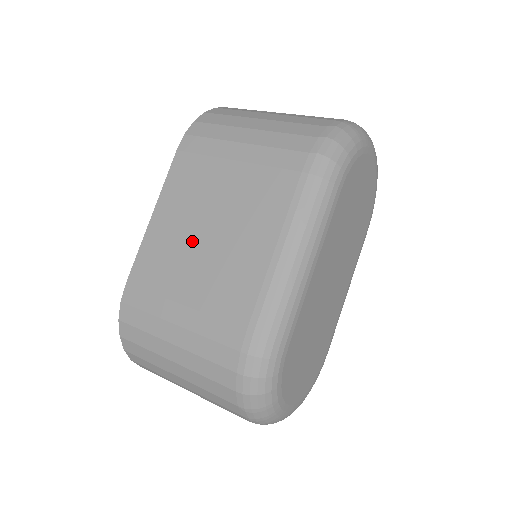
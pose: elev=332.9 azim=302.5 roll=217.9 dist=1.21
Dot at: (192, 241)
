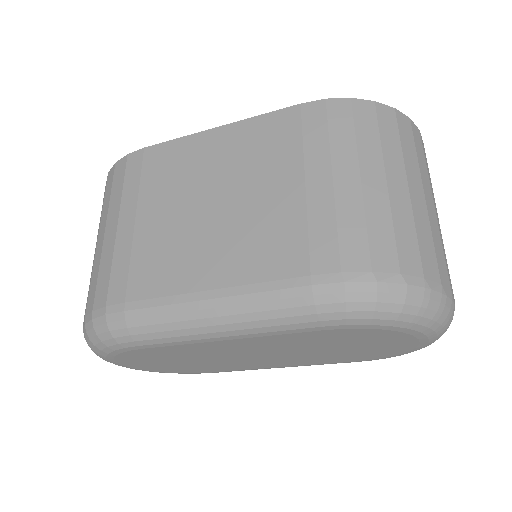
Dot at: (199, 190)
